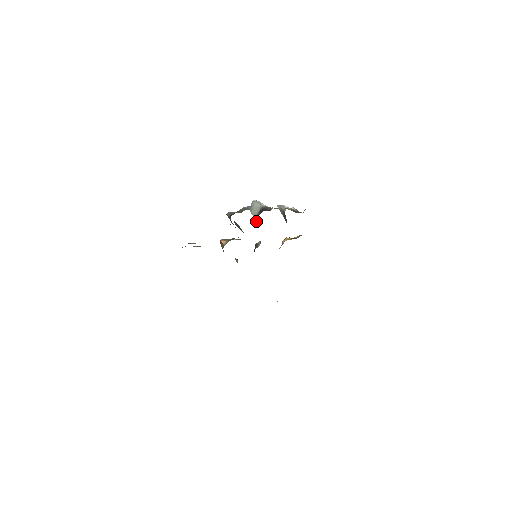
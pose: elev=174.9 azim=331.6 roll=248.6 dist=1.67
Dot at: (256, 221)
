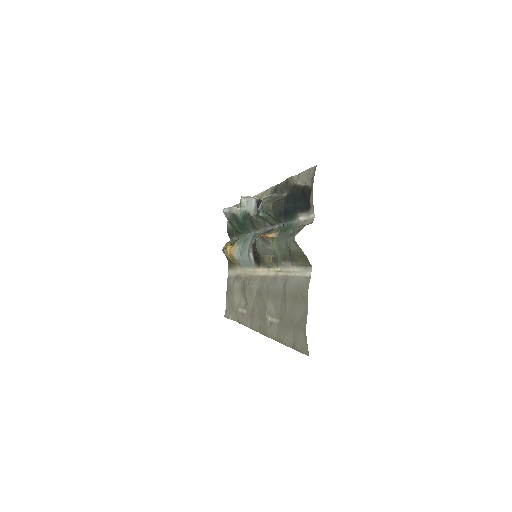
Dot at: (254, 217)
